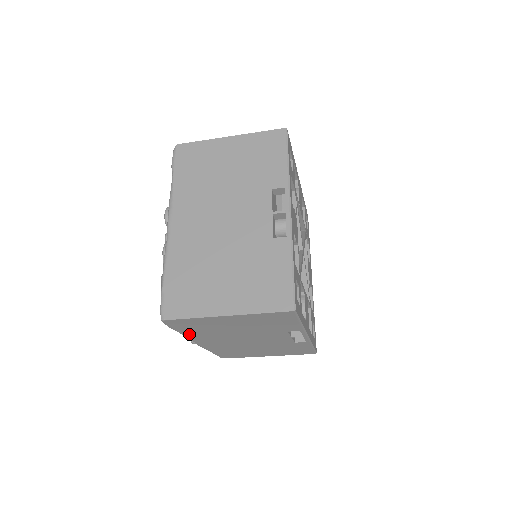
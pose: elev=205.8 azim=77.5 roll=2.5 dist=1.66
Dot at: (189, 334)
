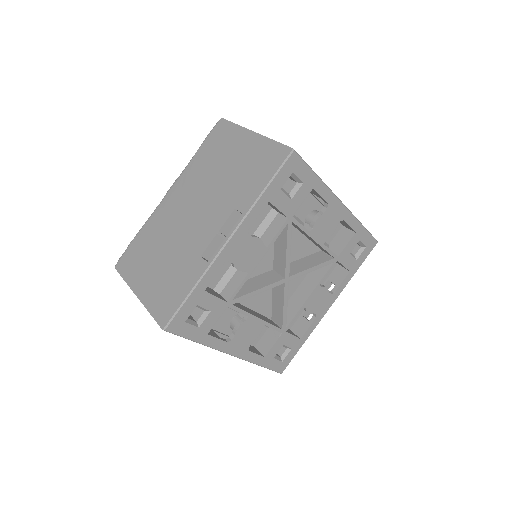
Dot at: occluded
